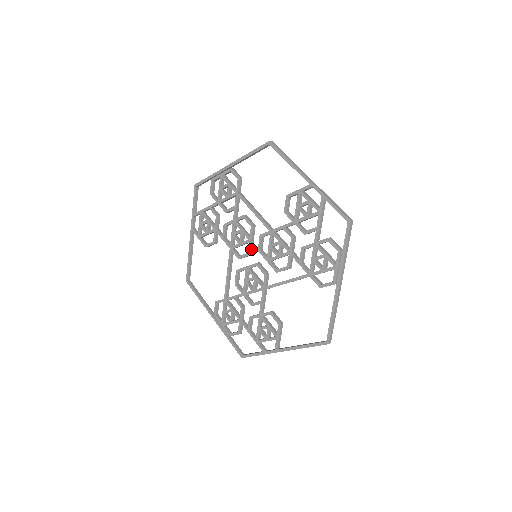
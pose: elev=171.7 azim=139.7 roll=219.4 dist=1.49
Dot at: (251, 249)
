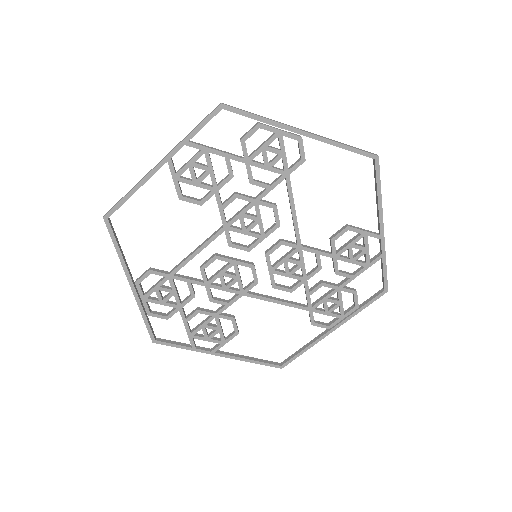
Dot at: (255, 245)
